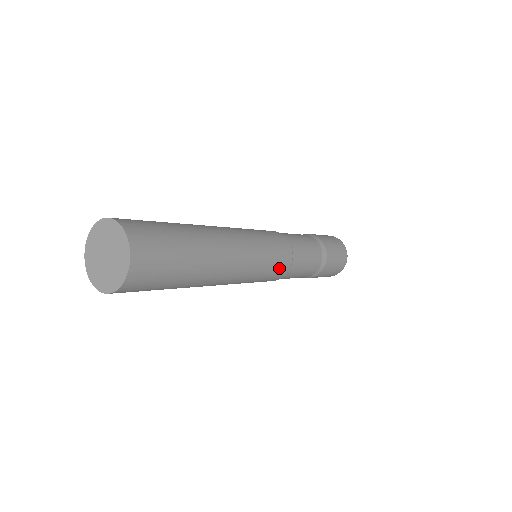
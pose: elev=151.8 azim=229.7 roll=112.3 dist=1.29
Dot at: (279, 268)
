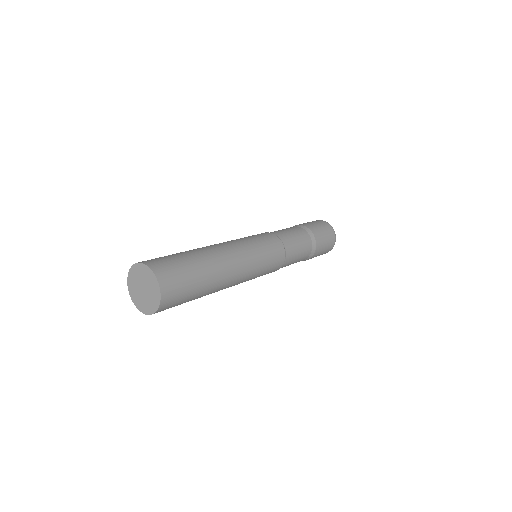
Dot at: (270, 271)
